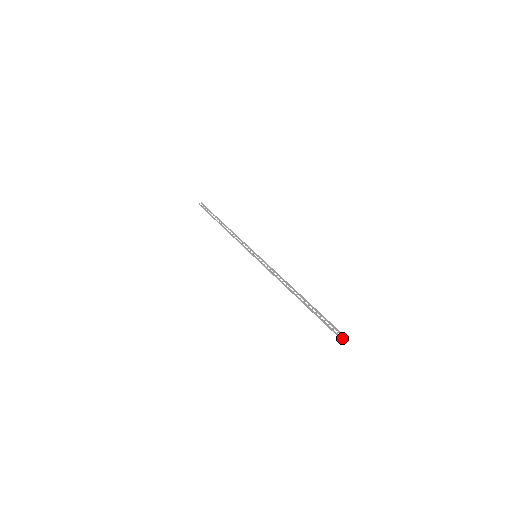
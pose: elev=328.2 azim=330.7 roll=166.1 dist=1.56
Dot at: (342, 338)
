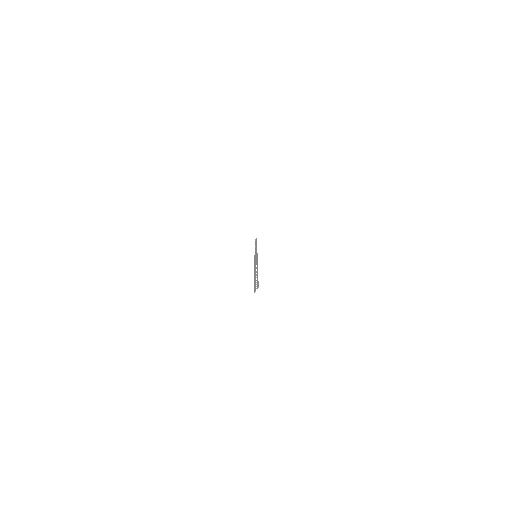
Dot at: (255, 289)
